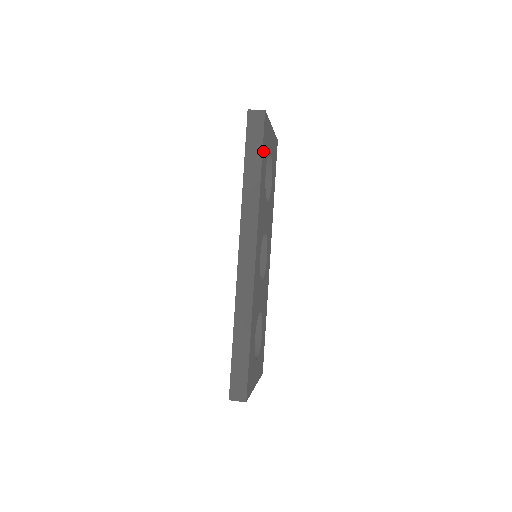
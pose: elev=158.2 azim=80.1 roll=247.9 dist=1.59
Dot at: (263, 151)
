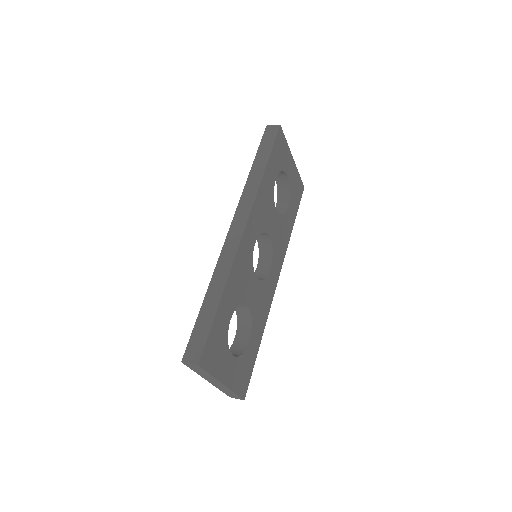
Dot at: (273, 154)
